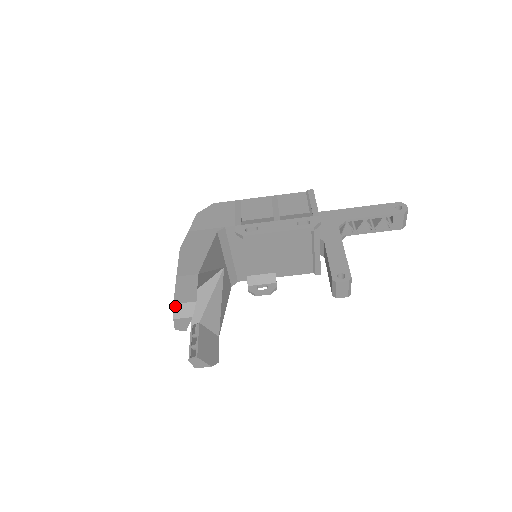
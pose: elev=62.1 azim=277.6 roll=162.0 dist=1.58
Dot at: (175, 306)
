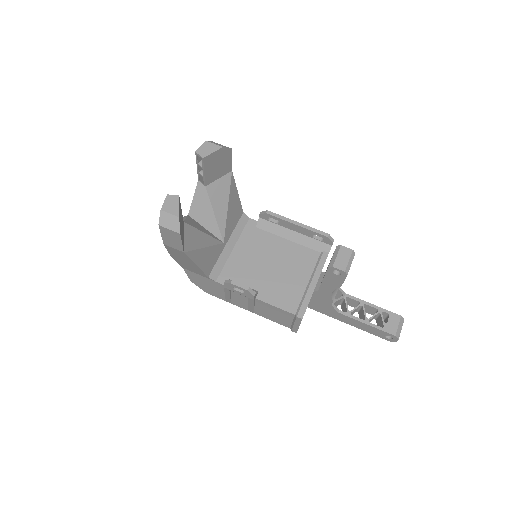
Dot at: (213, 142)
